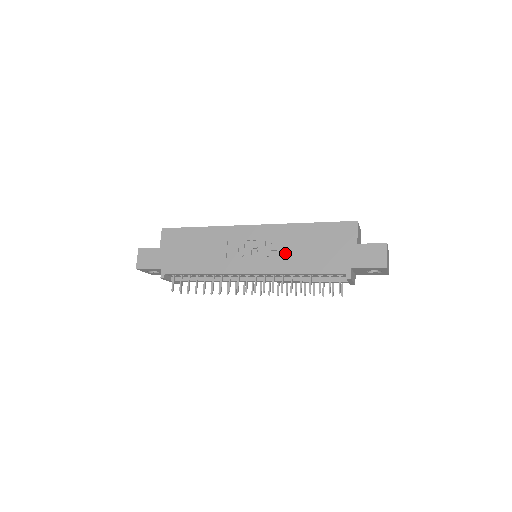
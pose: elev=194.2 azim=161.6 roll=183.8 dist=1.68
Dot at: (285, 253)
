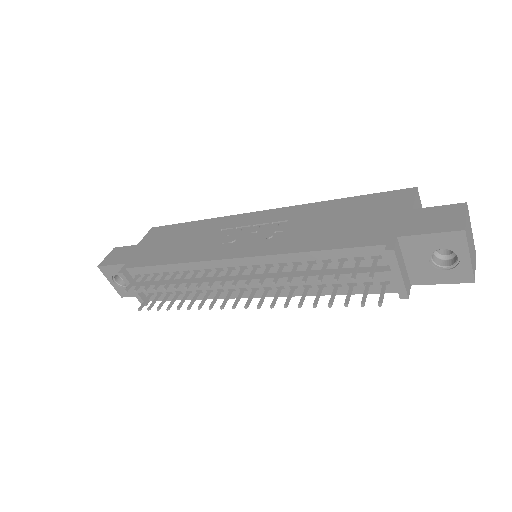
Dot at: (294, 231)
